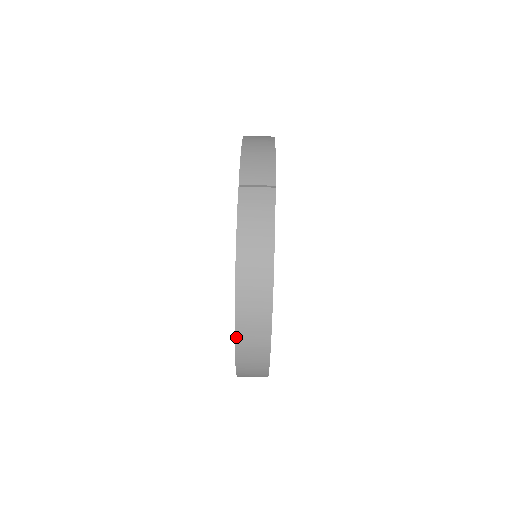
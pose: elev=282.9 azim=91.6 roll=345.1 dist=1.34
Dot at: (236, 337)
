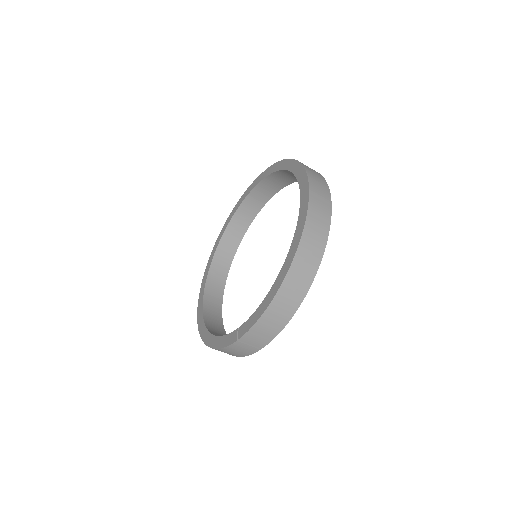
Dot at: (199, 329)
